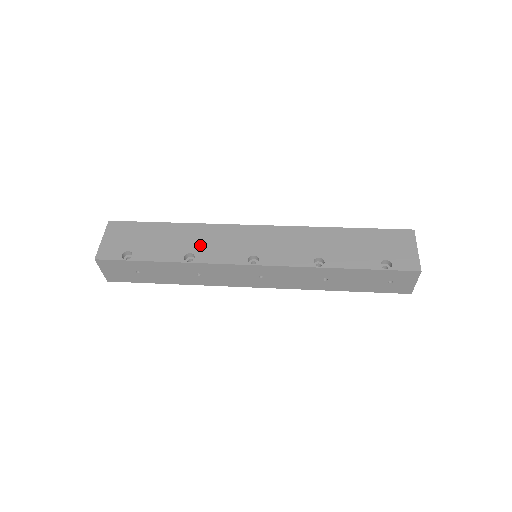
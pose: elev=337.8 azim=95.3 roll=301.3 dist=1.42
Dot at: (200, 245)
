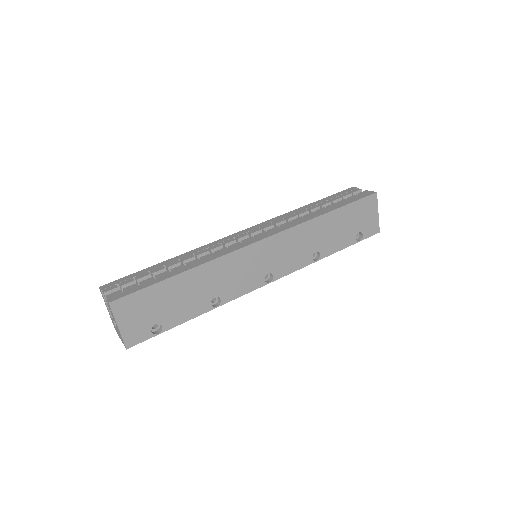
Dot at: (220, 285)
